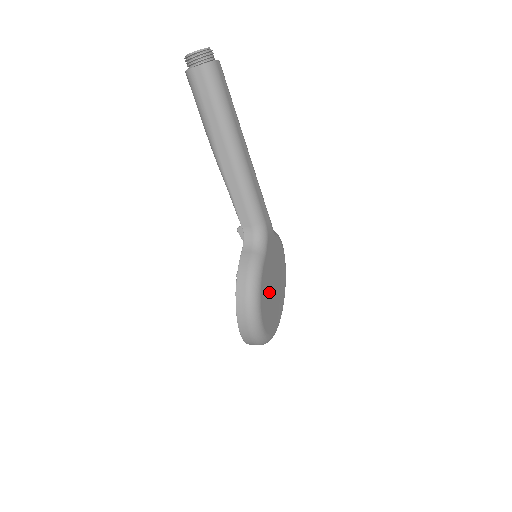
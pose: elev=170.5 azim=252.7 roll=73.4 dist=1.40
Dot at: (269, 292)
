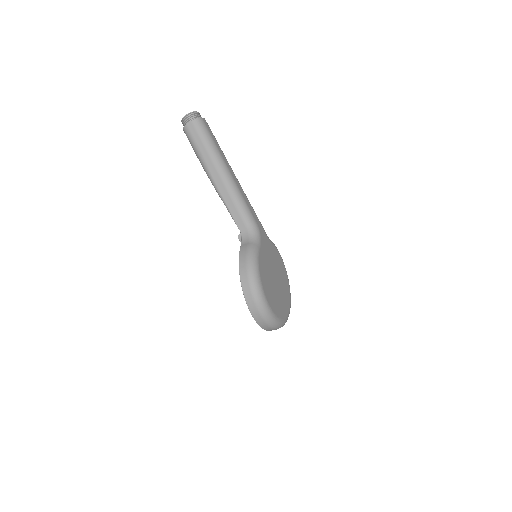
Dot at: (270, 279)
